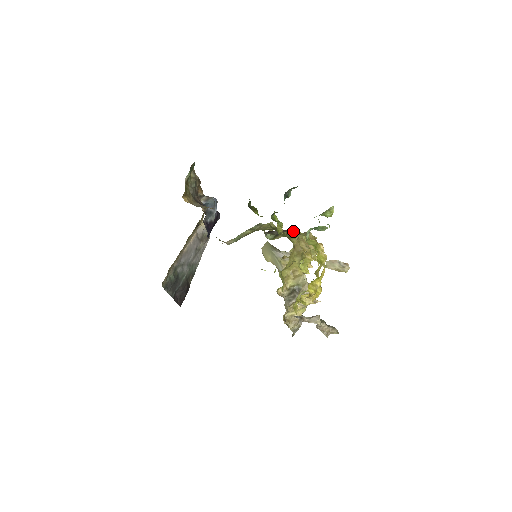
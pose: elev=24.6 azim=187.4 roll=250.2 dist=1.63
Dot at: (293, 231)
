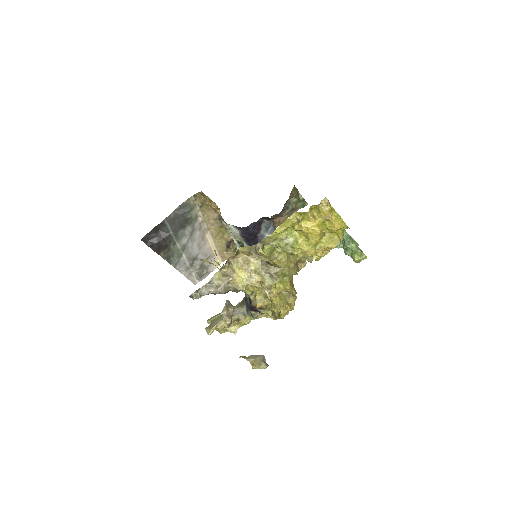
Dot at: occluded
